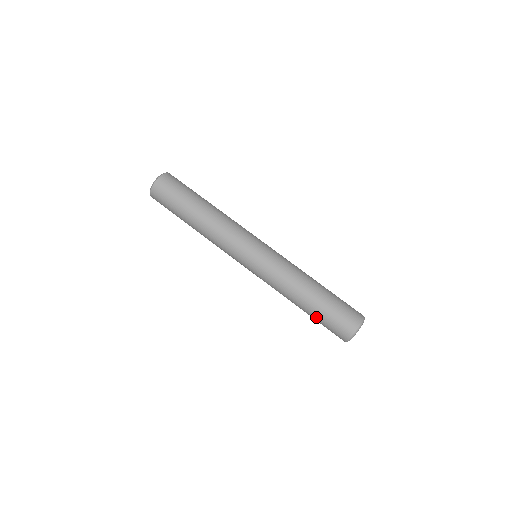
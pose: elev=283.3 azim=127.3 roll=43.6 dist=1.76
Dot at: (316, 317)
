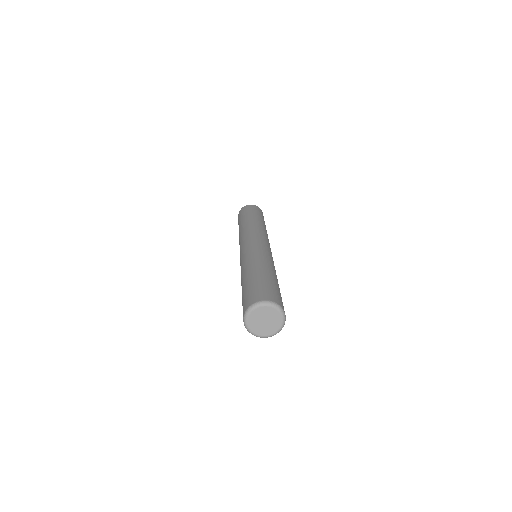
Dot at: occluded
